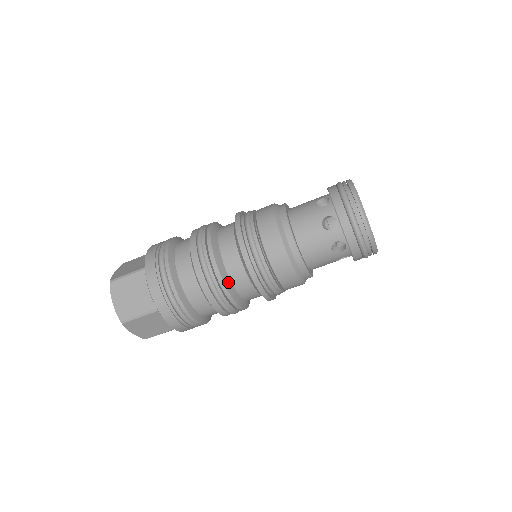
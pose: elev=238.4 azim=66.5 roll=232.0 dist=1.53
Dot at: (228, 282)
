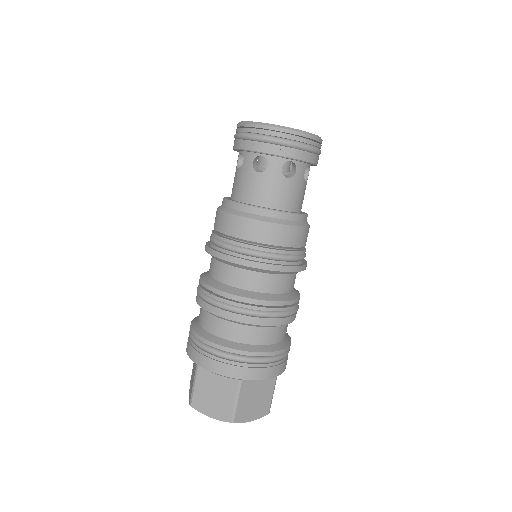
Dot at: (255, 295)
